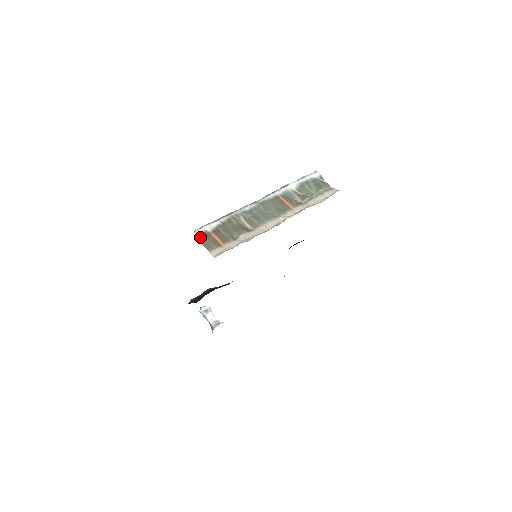
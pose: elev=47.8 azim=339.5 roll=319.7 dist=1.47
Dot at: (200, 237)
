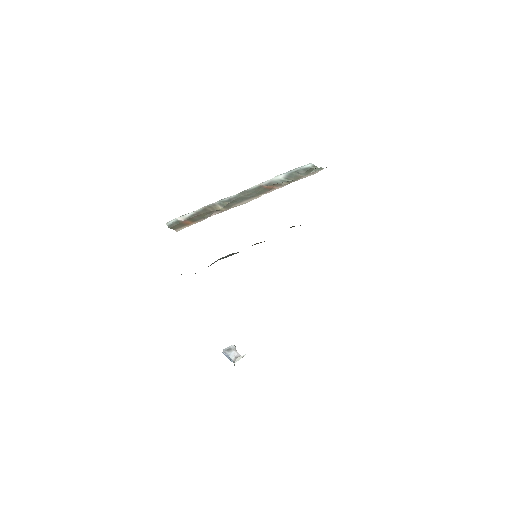
Dot at: (171, 225)
